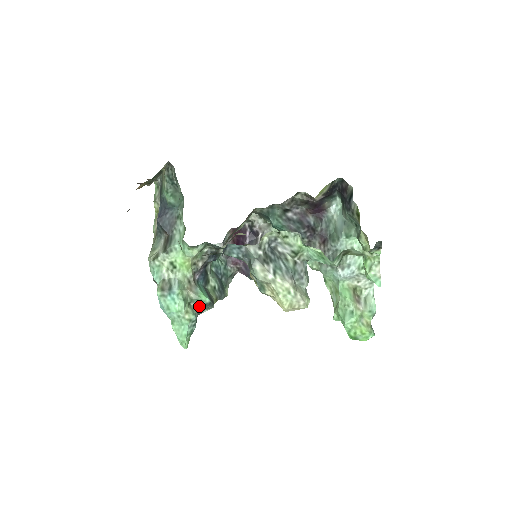
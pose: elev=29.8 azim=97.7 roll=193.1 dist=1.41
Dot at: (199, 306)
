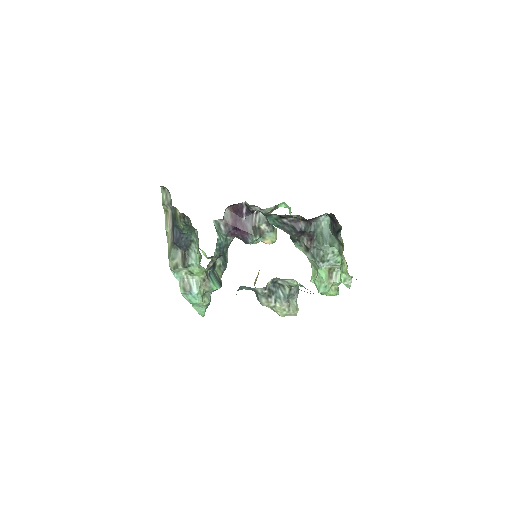
Dot at: occluded
